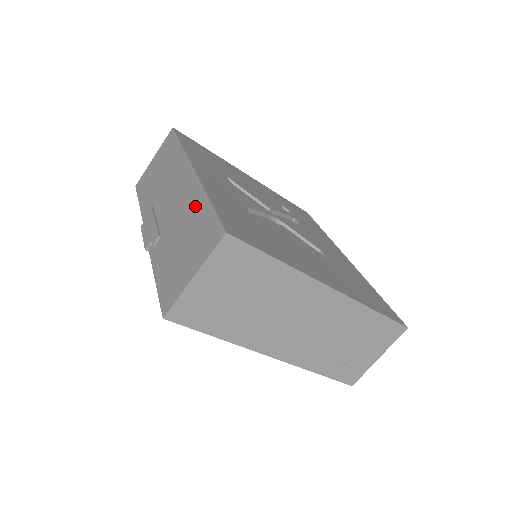
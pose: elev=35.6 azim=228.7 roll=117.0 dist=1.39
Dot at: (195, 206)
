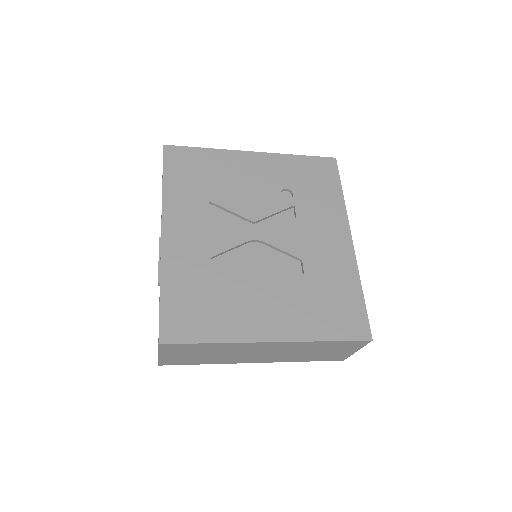
Dot at: occluded
